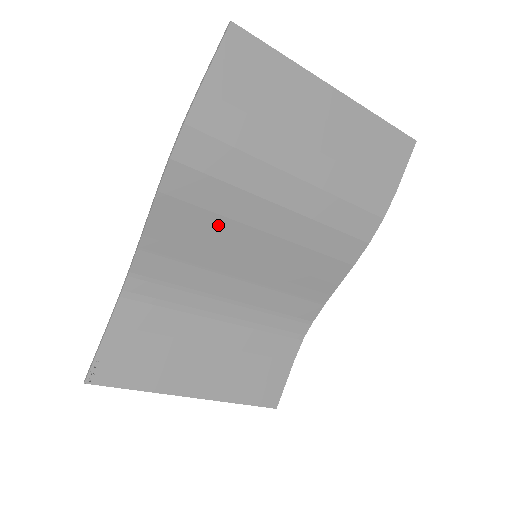
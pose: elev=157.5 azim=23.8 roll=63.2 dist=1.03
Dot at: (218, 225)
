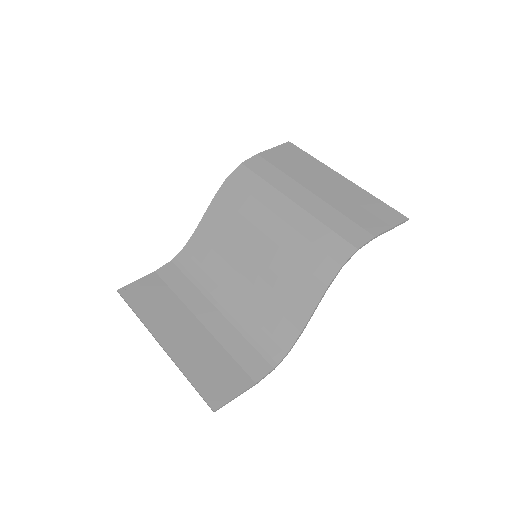
Dot at: (239, 222)
